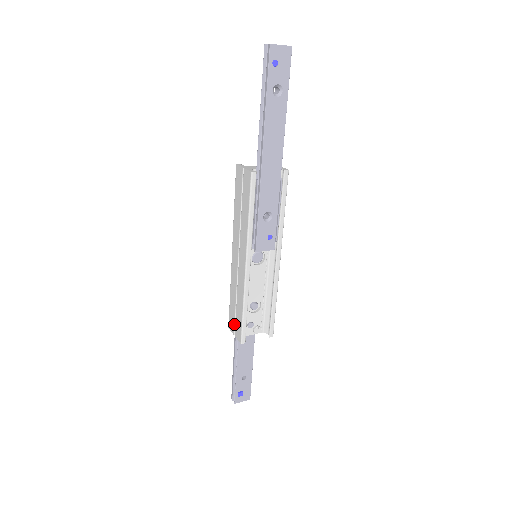
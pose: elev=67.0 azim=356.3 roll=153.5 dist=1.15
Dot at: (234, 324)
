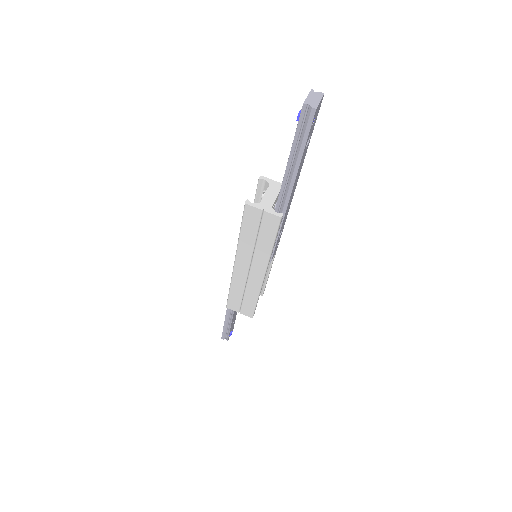
Dot at: (239, 307)
